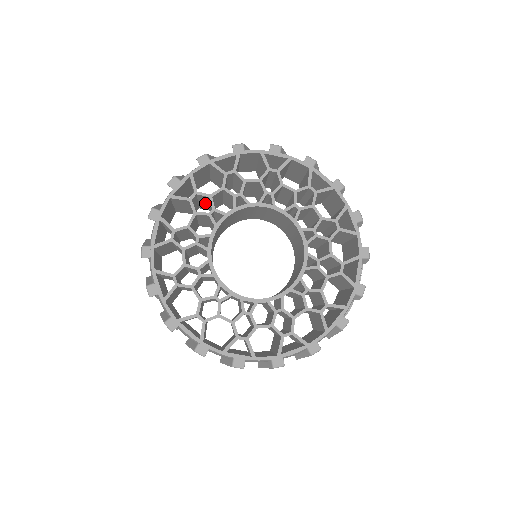
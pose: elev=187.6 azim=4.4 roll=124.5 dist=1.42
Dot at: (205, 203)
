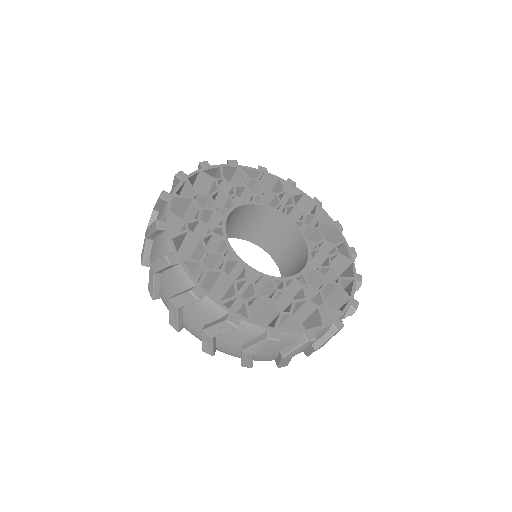
Dot at: occluded
